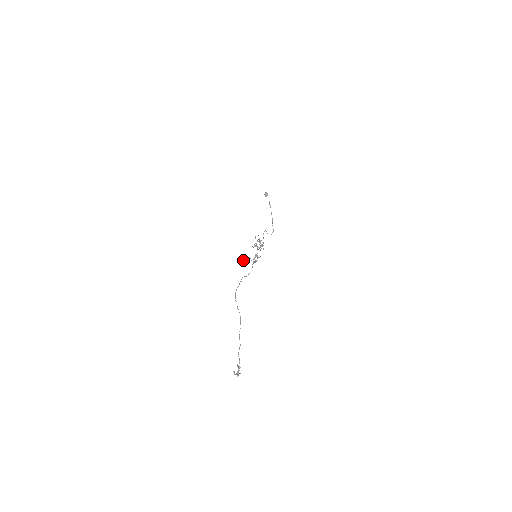
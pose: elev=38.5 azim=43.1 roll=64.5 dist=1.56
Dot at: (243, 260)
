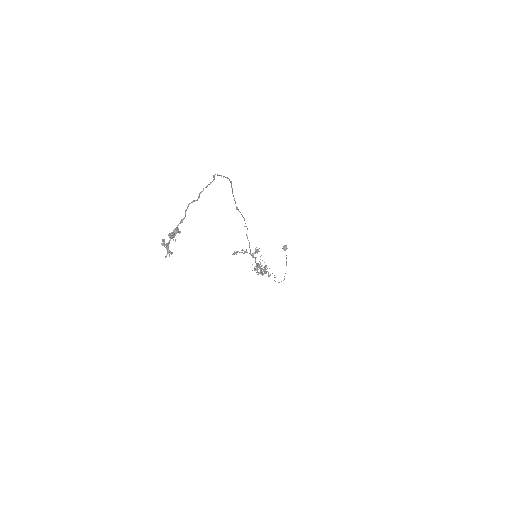
Dot at: (236, 251)
